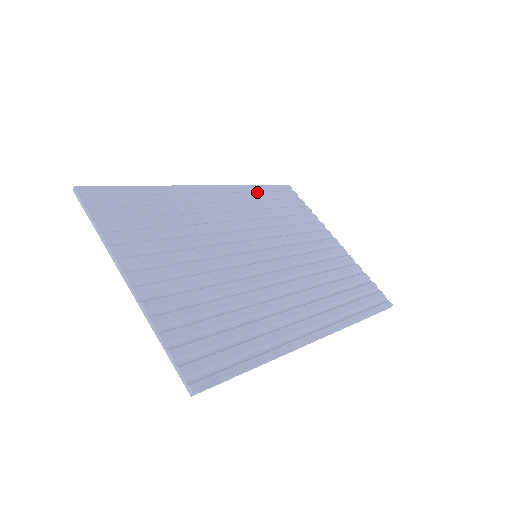
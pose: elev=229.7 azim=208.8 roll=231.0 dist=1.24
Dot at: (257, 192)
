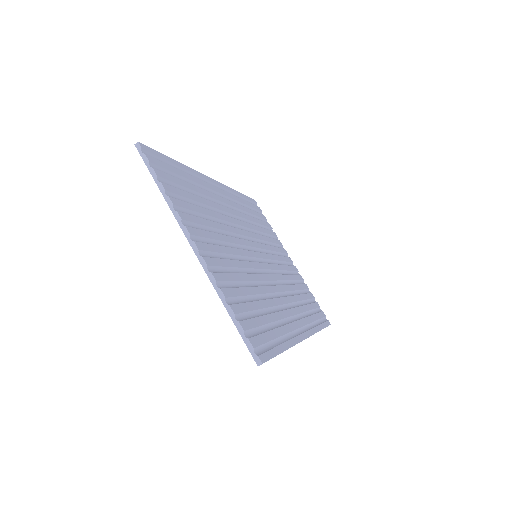
Dot at: (241, 199)
